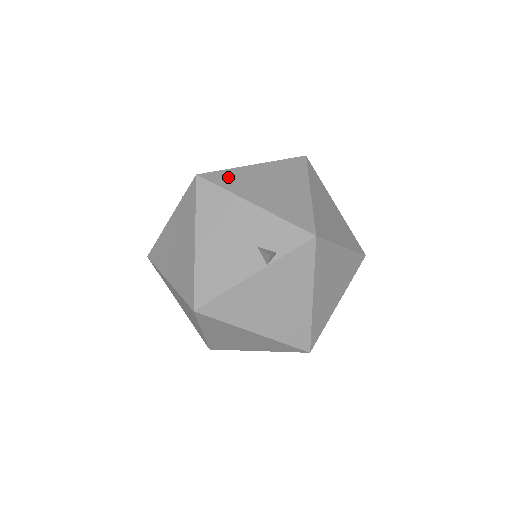
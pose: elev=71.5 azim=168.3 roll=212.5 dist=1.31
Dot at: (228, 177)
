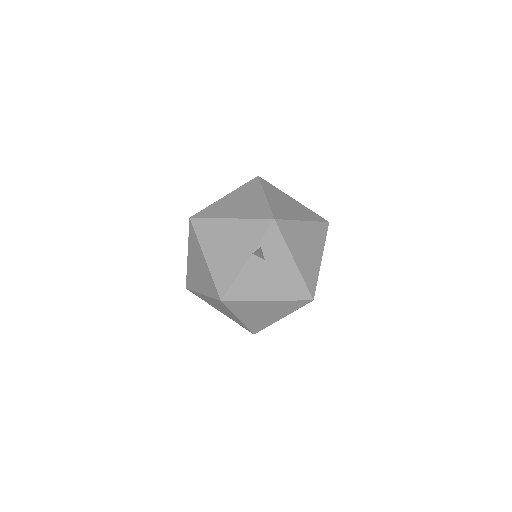
Dot at: occluded
